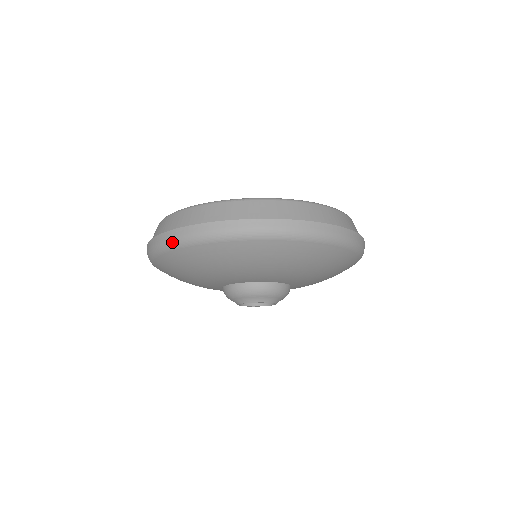
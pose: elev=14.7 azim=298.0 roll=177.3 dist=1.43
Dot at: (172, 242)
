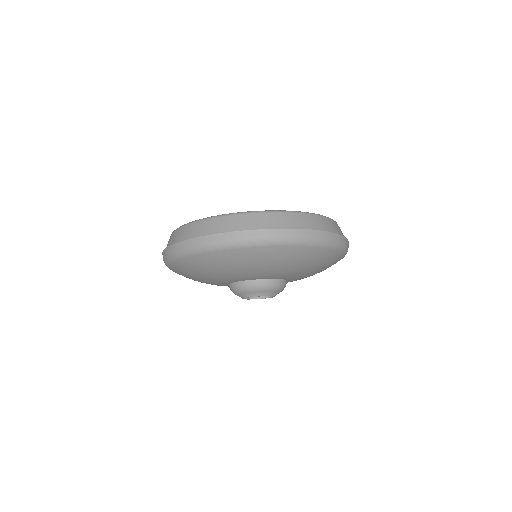
Dot at: (262, 240)
